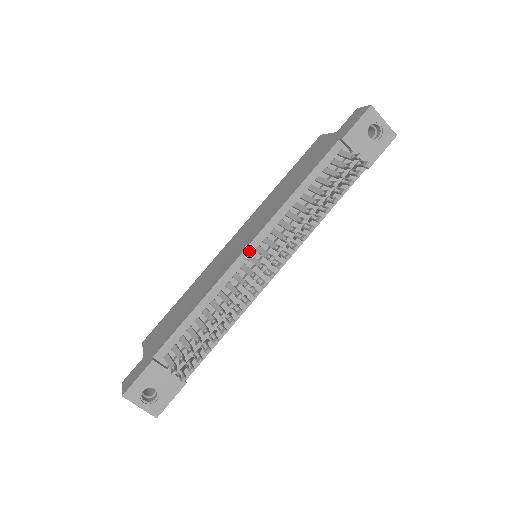
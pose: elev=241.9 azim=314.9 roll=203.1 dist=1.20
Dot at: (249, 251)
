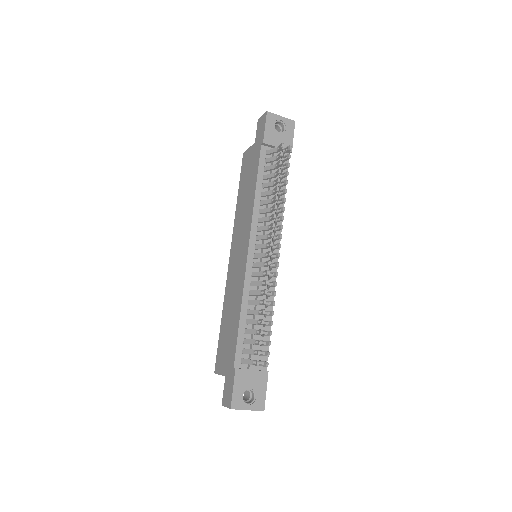
Dot at: (251, 252)
